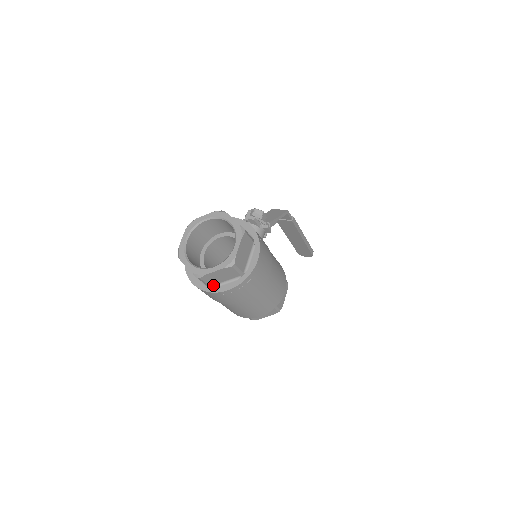
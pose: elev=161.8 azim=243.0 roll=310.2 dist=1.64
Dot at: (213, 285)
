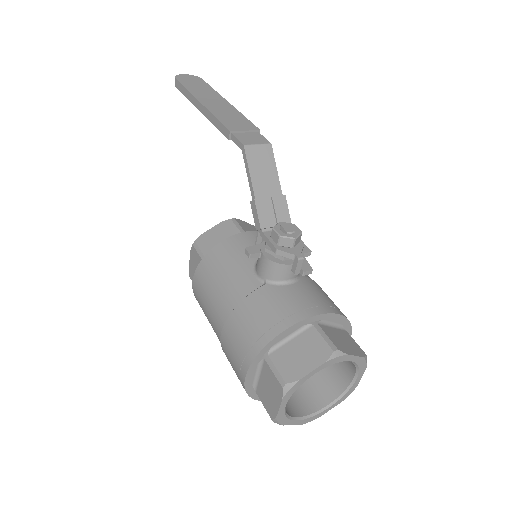
Dot at: occluded
